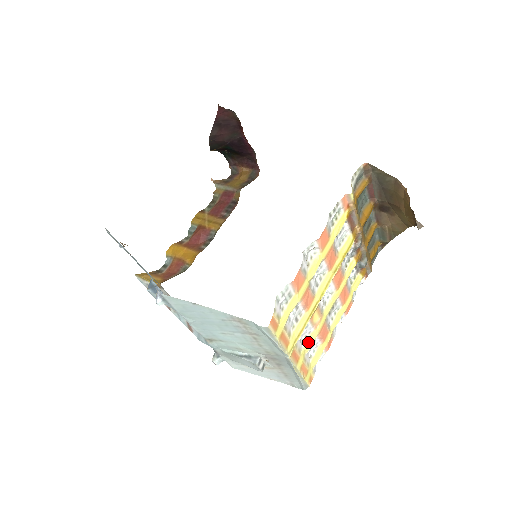
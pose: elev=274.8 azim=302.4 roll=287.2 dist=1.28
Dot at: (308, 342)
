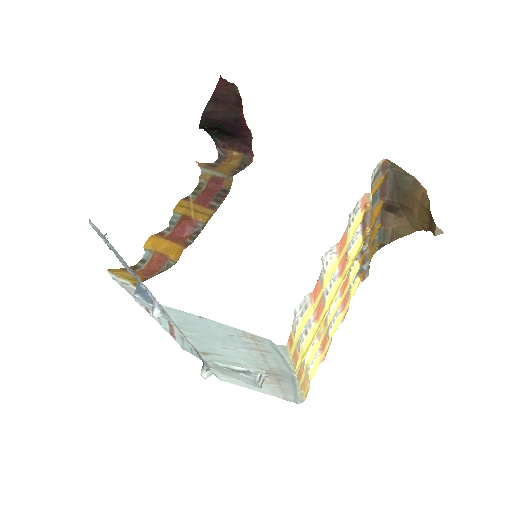
Dot at: (311, 355)
